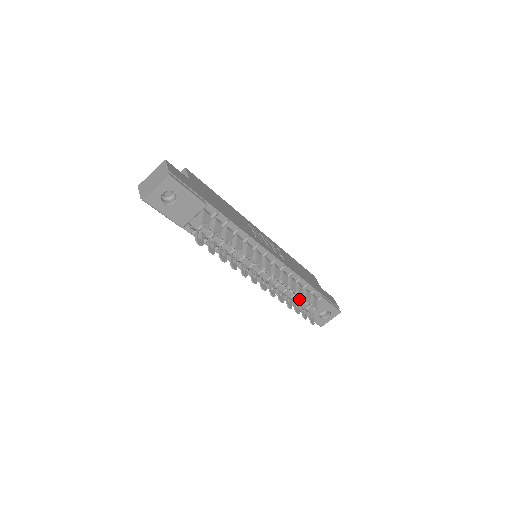
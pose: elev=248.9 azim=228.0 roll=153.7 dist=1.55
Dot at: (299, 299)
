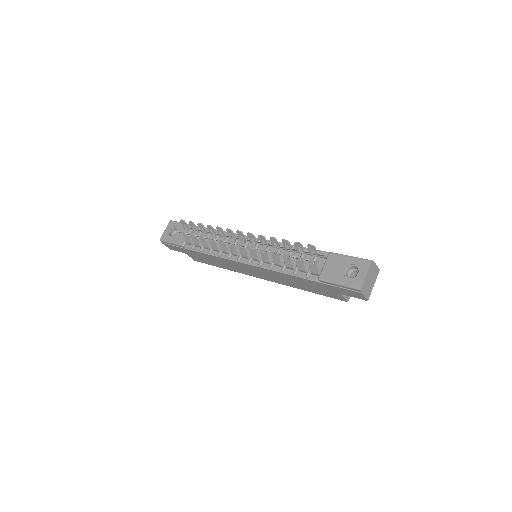
Dot at: occluded
